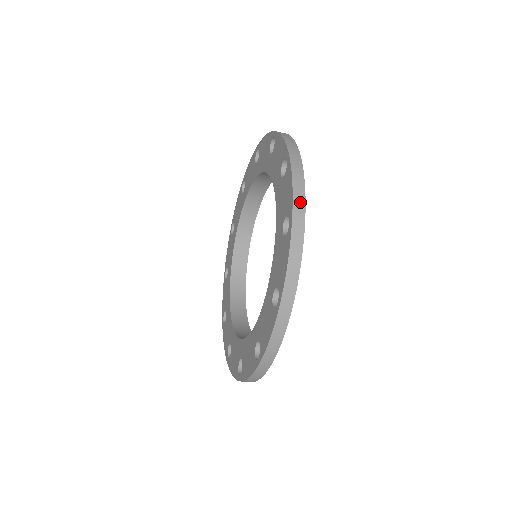
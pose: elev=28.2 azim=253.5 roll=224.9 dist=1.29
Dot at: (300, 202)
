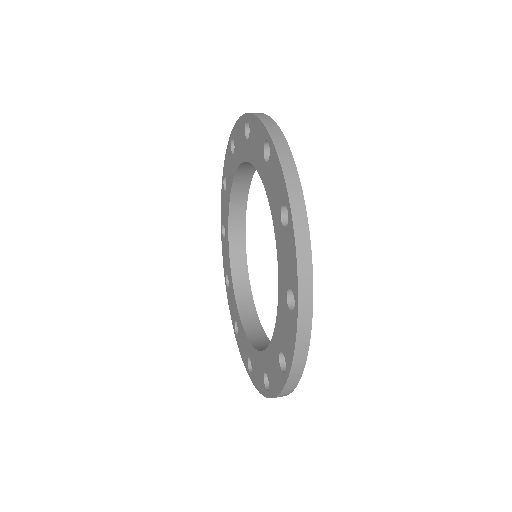
Dot at: (307, 282)
